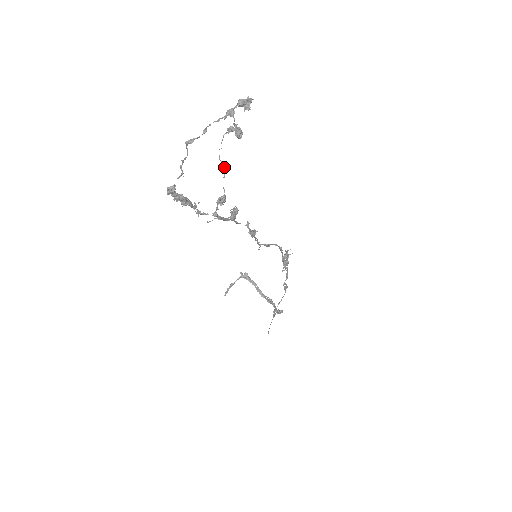
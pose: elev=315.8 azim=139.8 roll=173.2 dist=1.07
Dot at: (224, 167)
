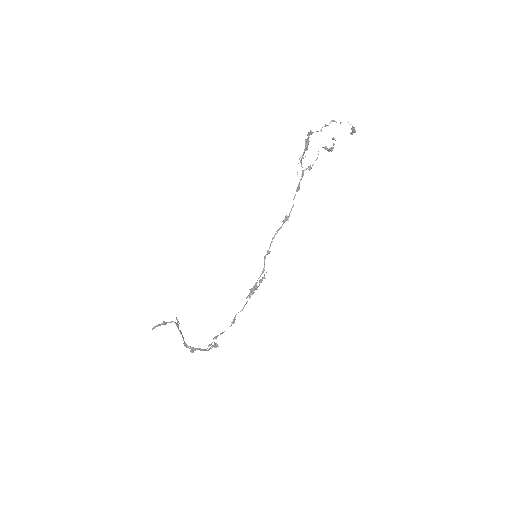
Dot at: (317, 157)
